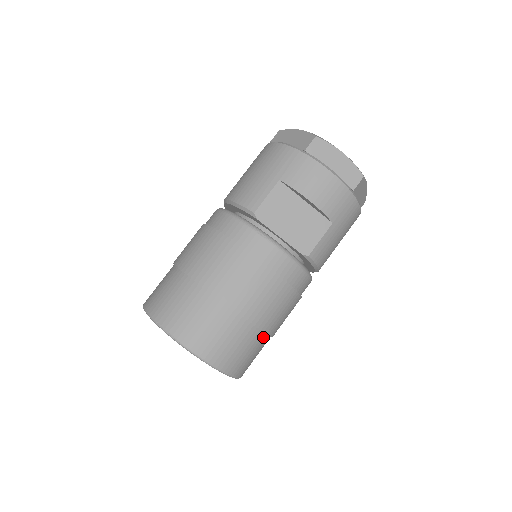
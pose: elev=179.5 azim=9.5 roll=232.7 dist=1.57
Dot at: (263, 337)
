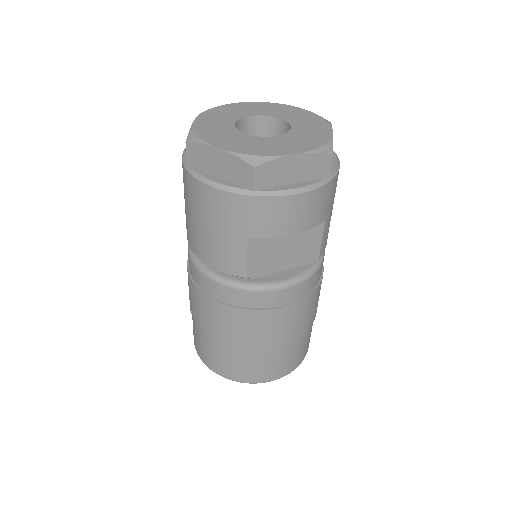
Dot at: occluded
